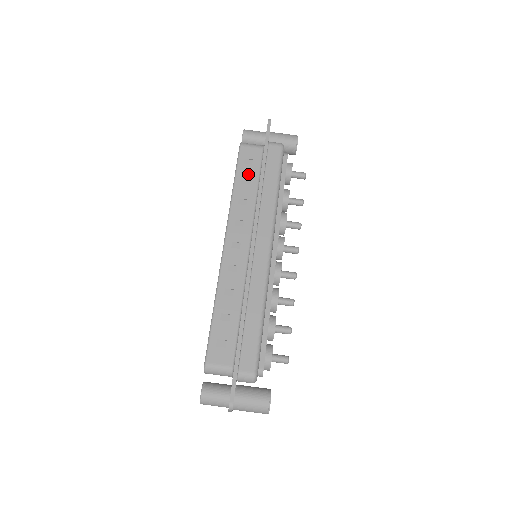
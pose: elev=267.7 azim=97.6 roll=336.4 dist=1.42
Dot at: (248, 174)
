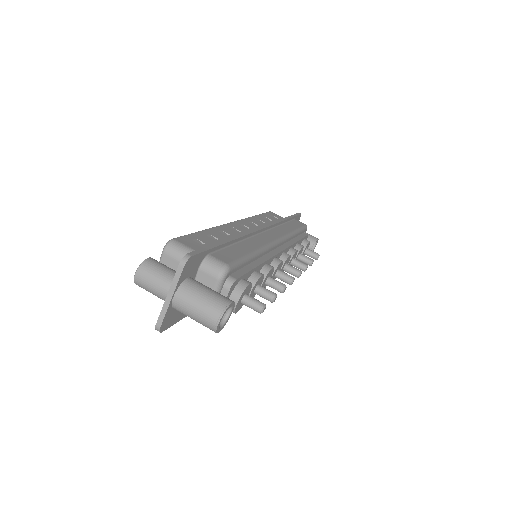
Dot at: (272, 218)
